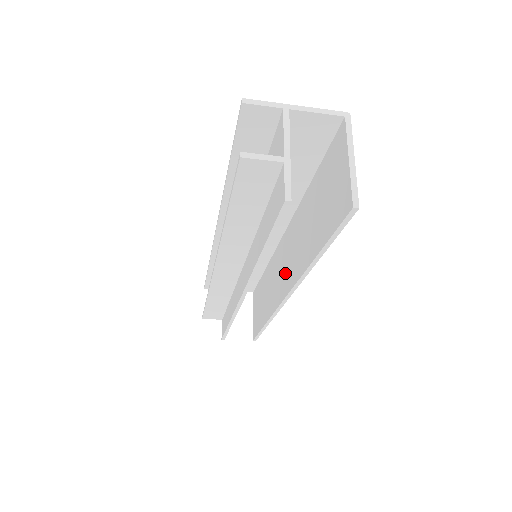
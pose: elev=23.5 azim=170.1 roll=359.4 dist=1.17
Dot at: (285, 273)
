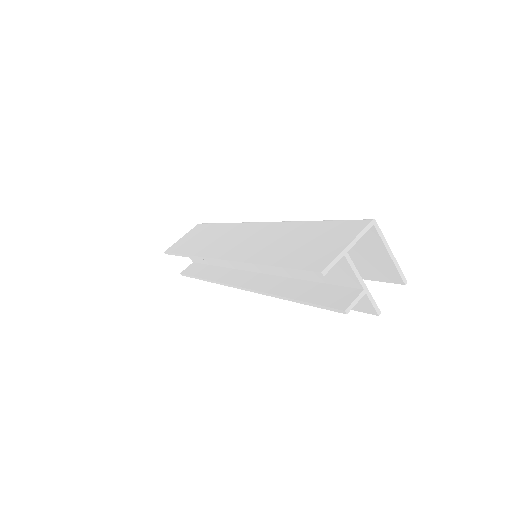
Dot at: occluded
